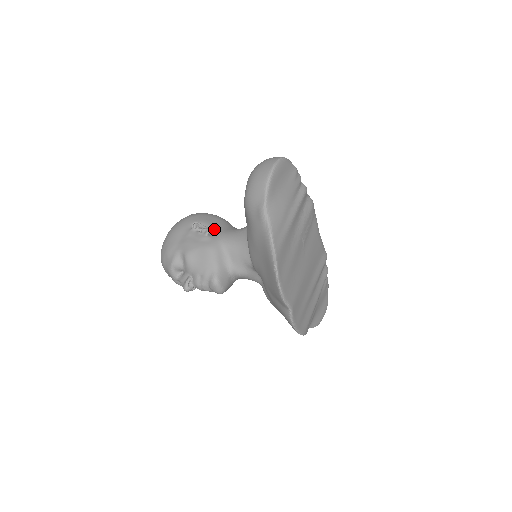
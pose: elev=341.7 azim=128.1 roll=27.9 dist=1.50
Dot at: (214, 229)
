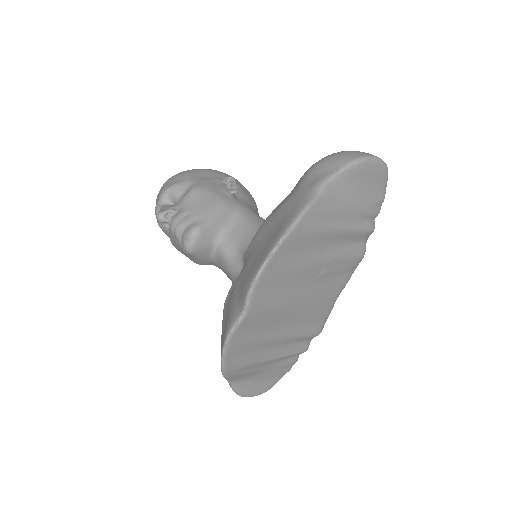
Dot at: (243, 198)
